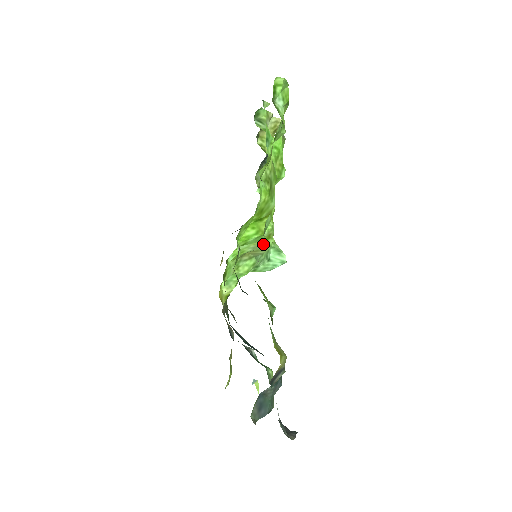
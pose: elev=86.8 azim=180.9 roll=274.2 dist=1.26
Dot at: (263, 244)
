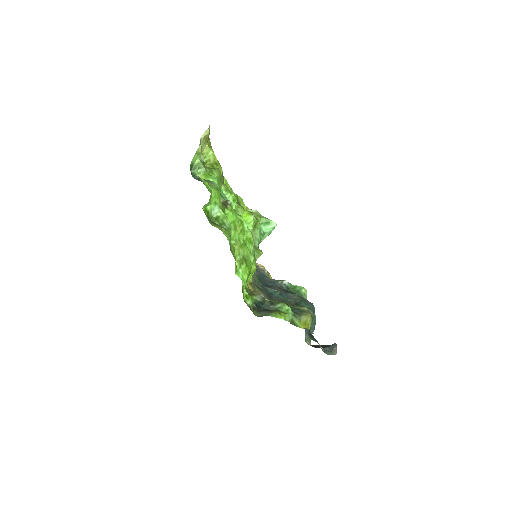
Dot at: occluded
